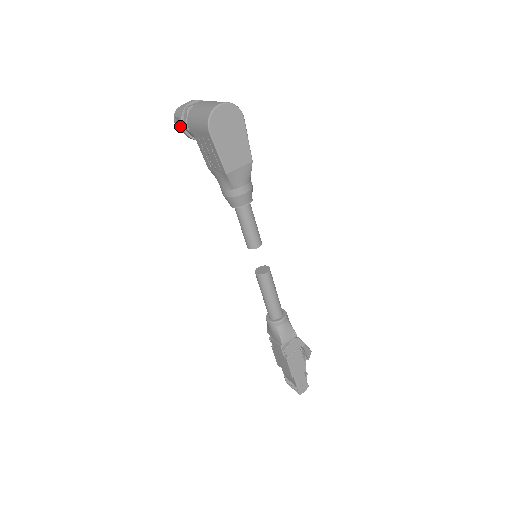
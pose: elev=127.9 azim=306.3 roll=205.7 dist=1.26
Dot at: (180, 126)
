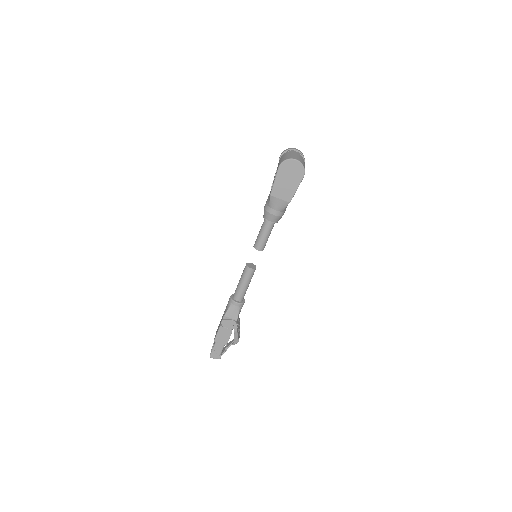
Dot at: (280, 156)
